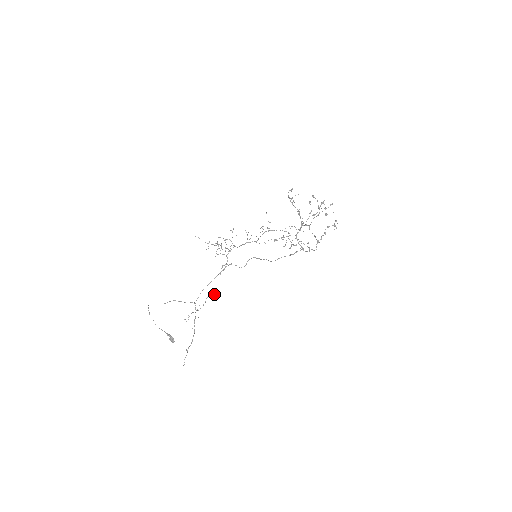
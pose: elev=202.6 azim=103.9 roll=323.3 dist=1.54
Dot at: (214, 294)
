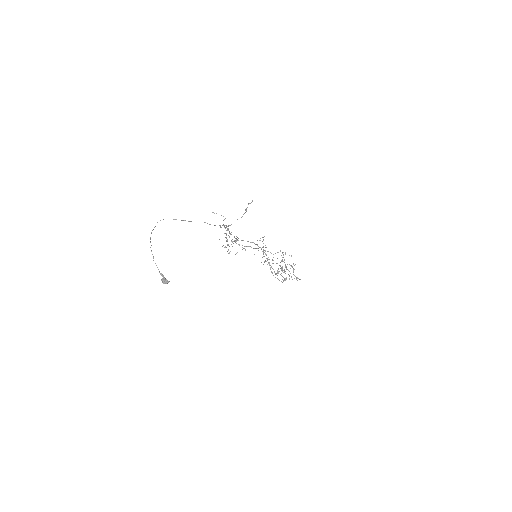
Dot at: occluded
